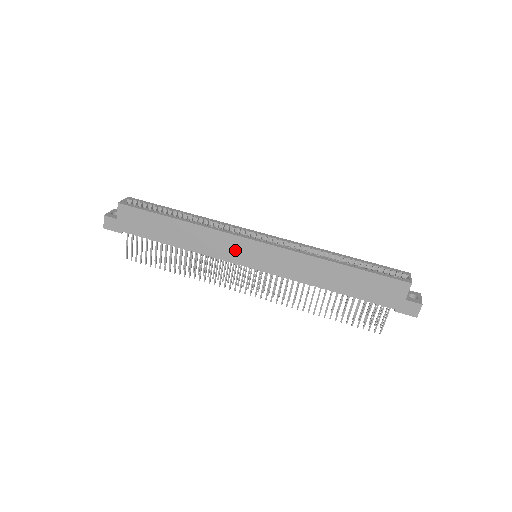
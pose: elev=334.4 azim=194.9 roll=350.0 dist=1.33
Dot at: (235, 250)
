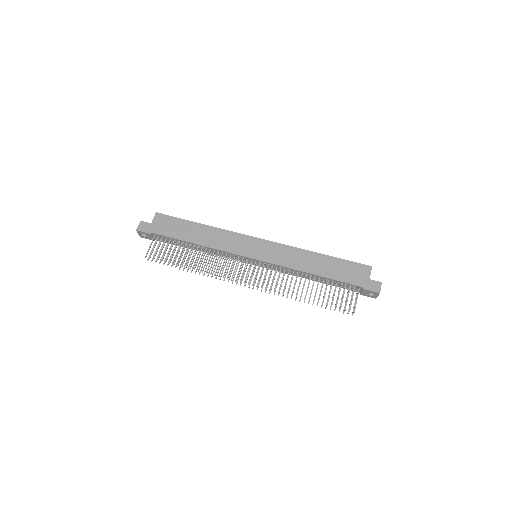
Dot at: (242, 245)
